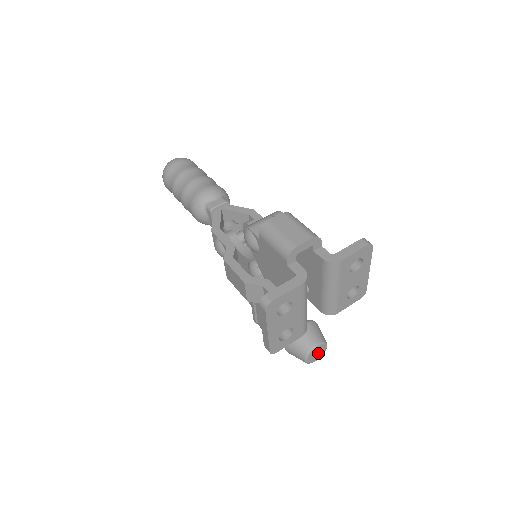
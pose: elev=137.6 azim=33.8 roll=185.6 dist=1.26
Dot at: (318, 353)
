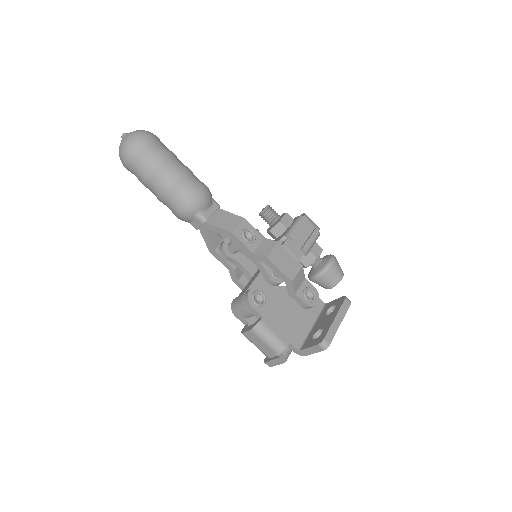
Dot at: occluded
